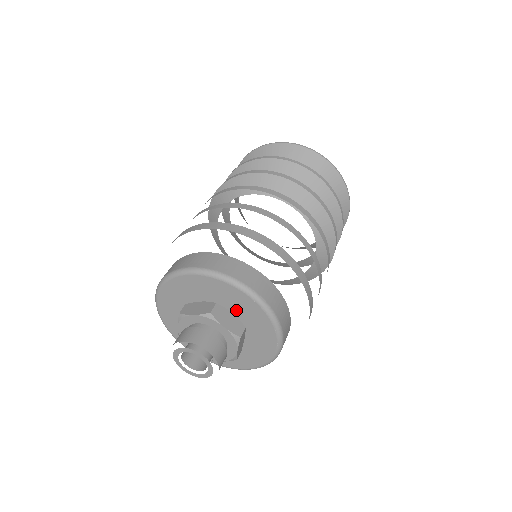
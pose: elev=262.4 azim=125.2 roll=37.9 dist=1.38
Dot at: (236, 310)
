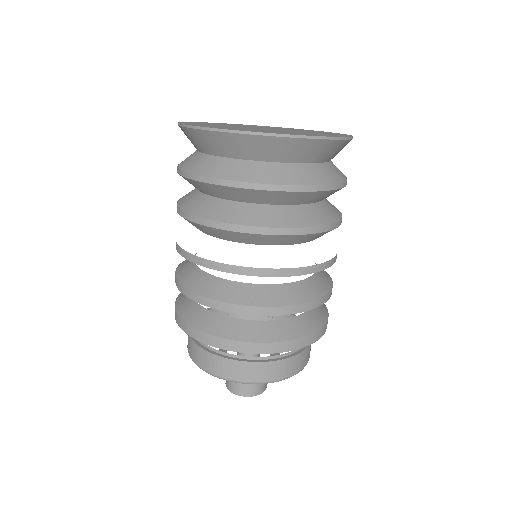
Dot at: occluded
